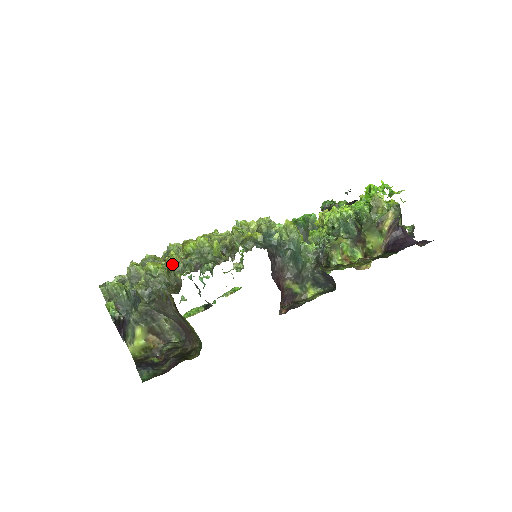
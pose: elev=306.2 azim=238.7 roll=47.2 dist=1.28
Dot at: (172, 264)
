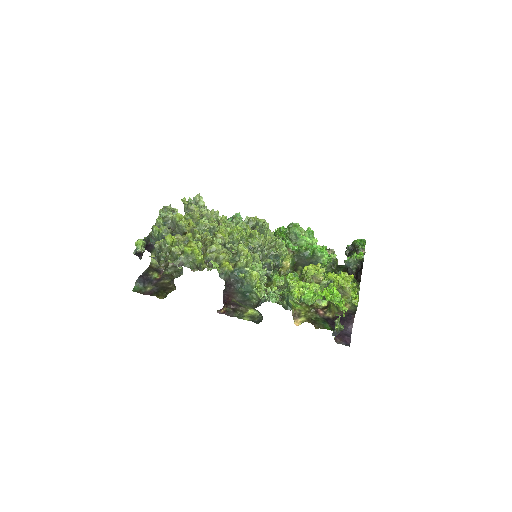
Dot at: (172, 251)
